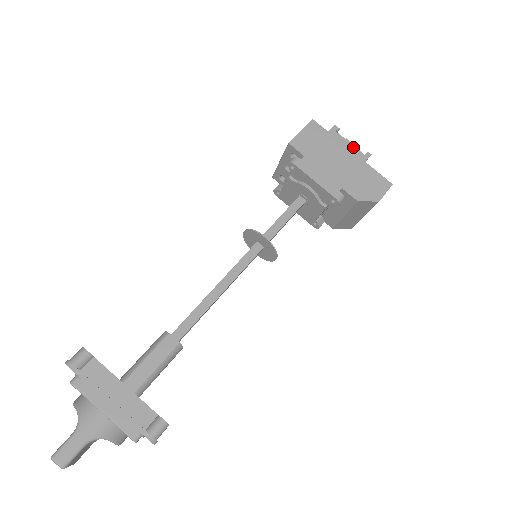
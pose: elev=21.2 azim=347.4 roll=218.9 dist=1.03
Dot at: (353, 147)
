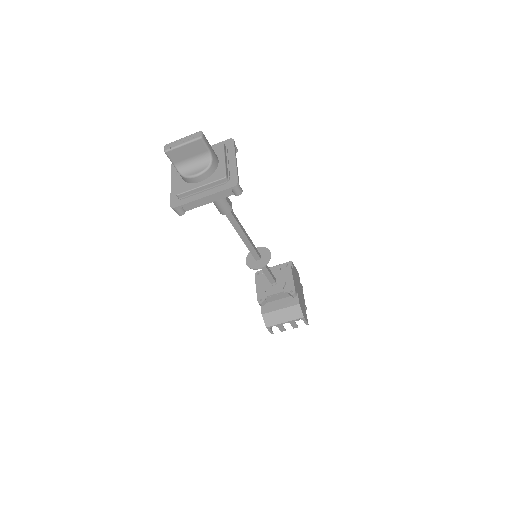
Dot at: occluded
